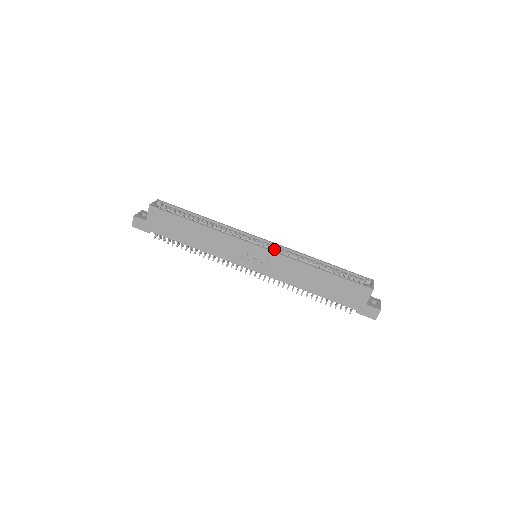
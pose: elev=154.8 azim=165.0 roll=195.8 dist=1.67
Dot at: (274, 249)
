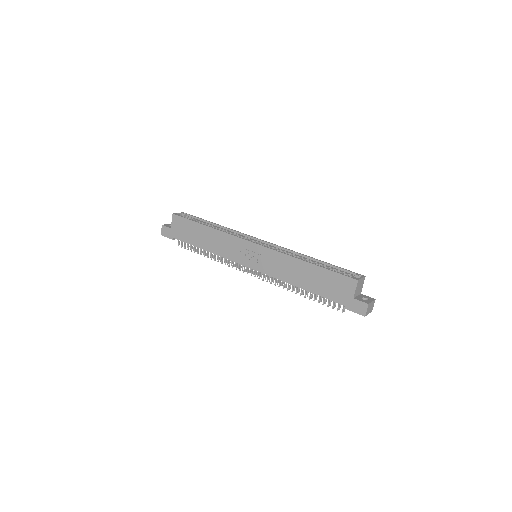
Dot at: occluded
